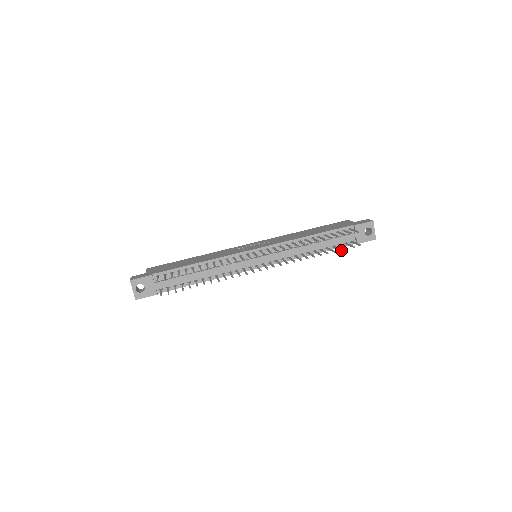
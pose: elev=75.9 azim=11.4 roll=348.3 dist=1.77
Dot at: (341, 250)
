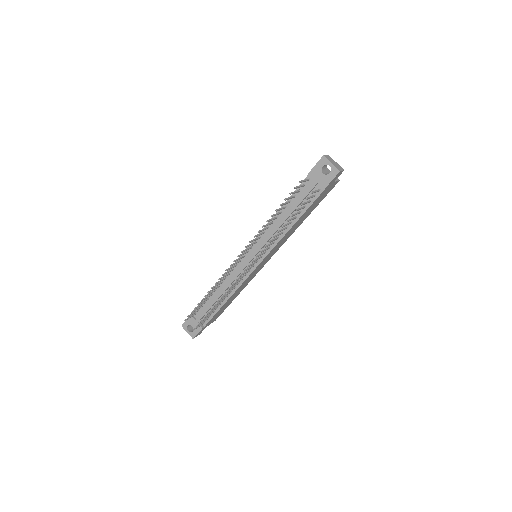
Dot at: (296, 210)
